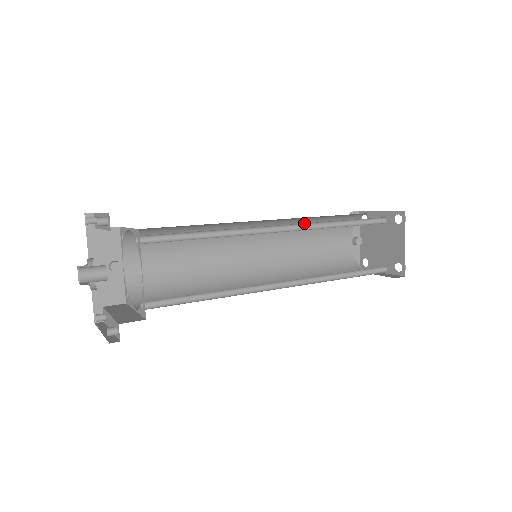
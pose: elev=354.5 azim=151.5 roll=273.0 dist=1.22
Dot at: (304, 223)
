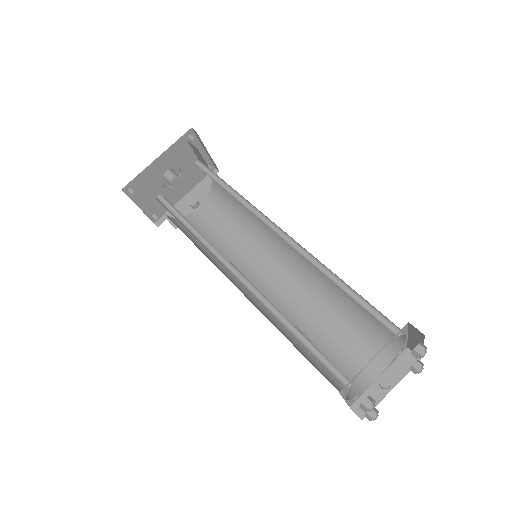
Dot at: (302, 247)
